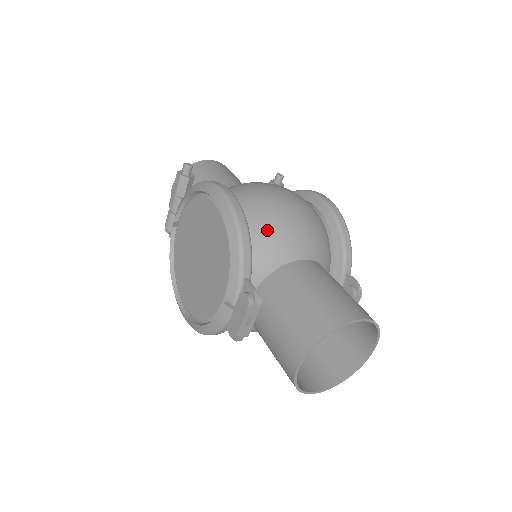
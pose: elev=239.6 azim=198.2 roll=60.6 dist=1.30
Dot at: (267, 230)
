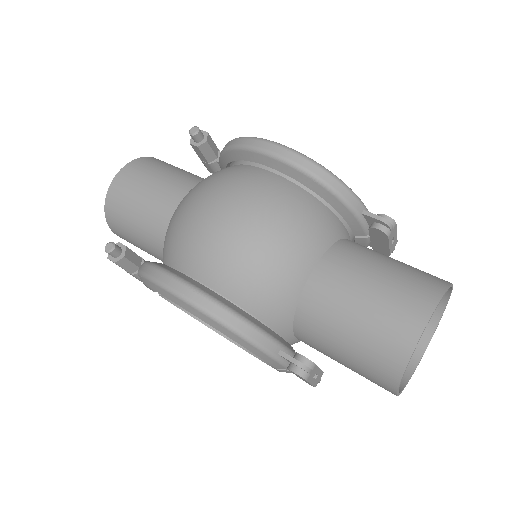
Dot at: (253, 286)
